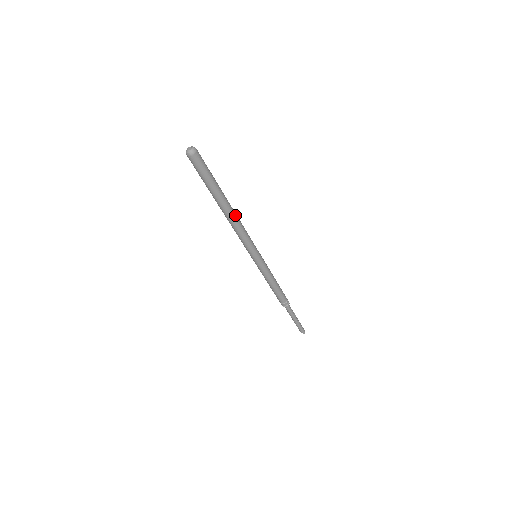
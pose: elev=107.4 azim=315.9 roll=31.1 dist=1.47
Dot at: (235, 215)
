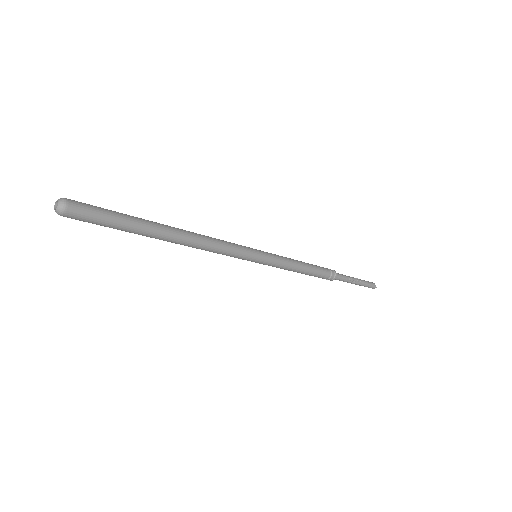
Dot at: (190, 238)
